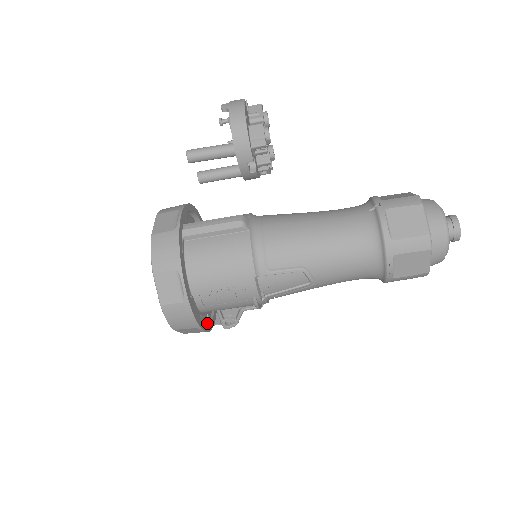
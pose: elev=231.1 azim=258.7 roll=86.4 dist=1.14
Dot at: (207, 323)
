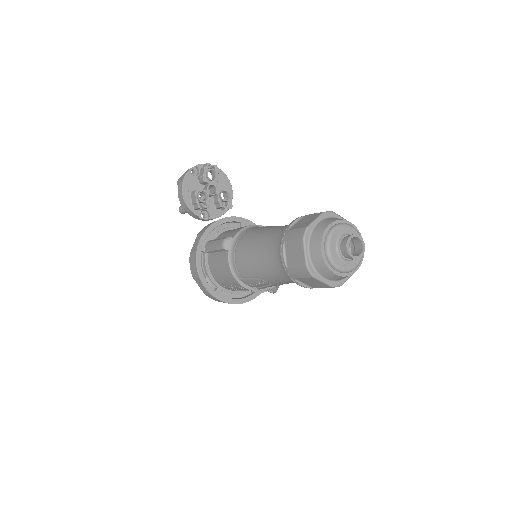
Dot at: (251, 294)
